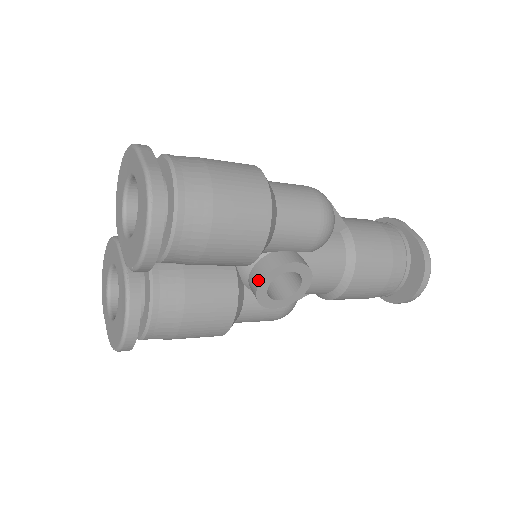
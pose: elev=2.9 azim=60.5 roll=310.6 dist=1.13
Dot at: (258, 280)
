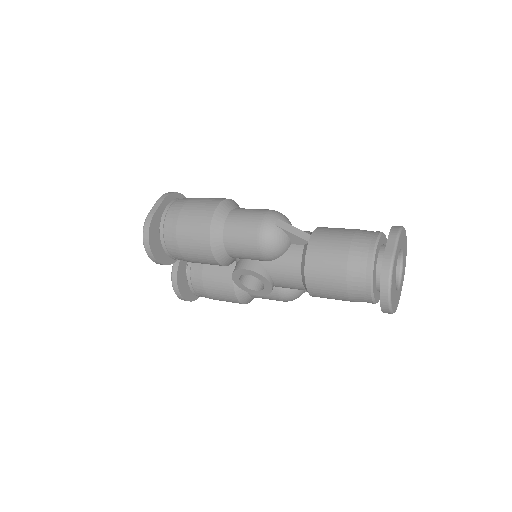
Dot at: (233, 276)
